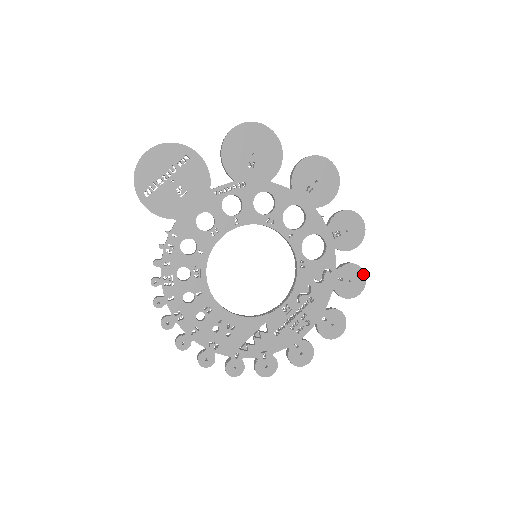
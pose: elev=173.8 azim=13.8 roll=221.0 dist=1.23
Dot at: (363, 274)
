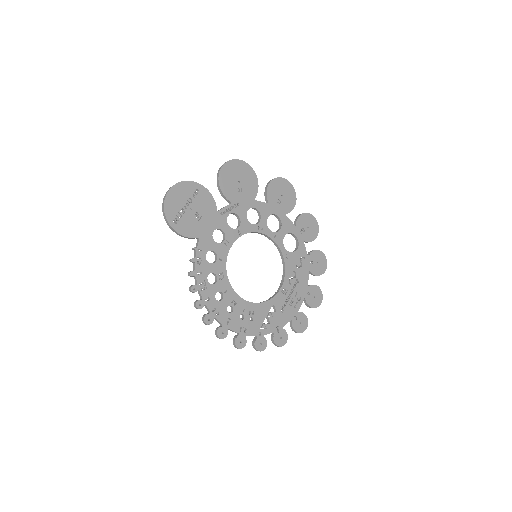
Dot at: (324, 256)
